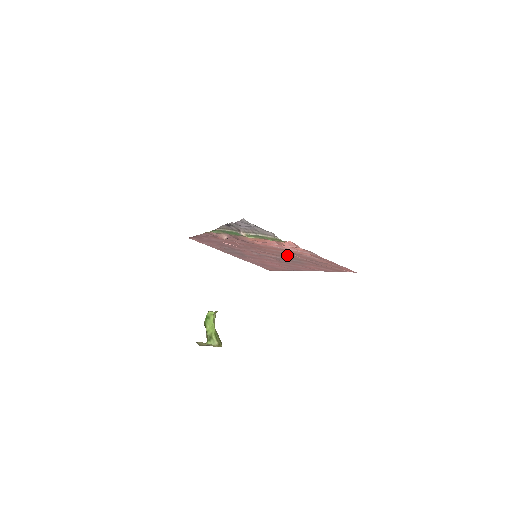
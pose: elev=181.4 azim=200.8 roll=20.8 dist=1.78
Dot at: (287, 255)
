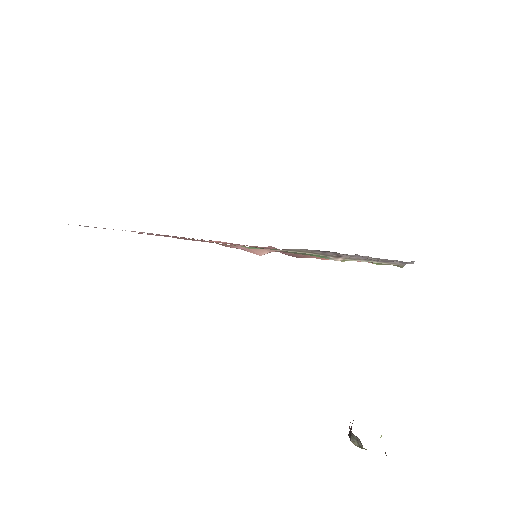
Dot at: occluded
